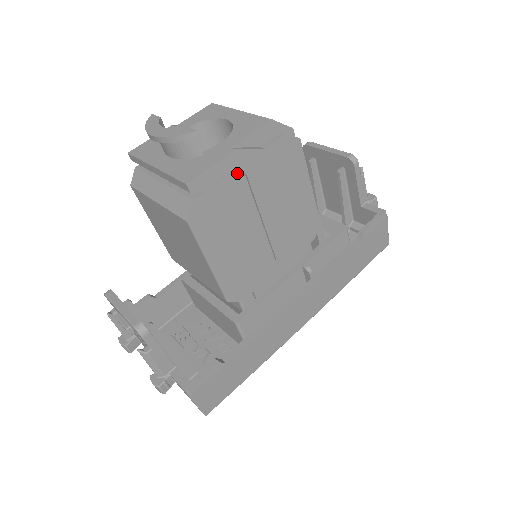
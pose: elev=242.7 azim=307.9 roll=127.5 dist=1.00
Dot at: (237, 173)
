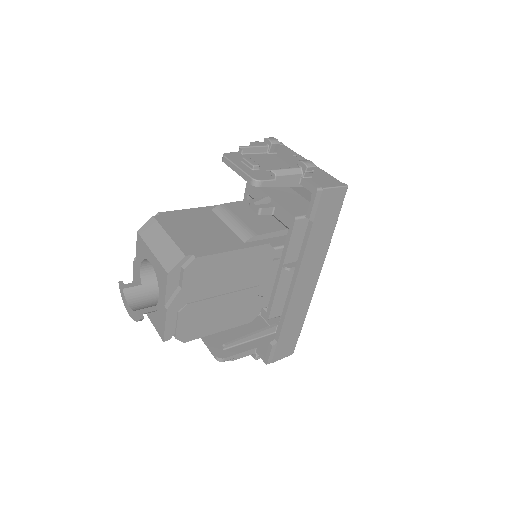
Dot at: (181, 310)
